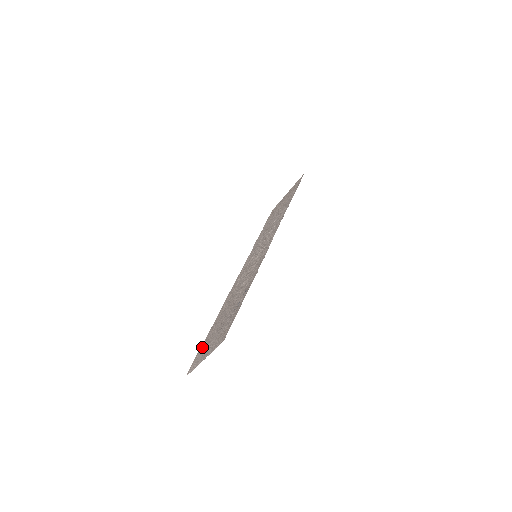
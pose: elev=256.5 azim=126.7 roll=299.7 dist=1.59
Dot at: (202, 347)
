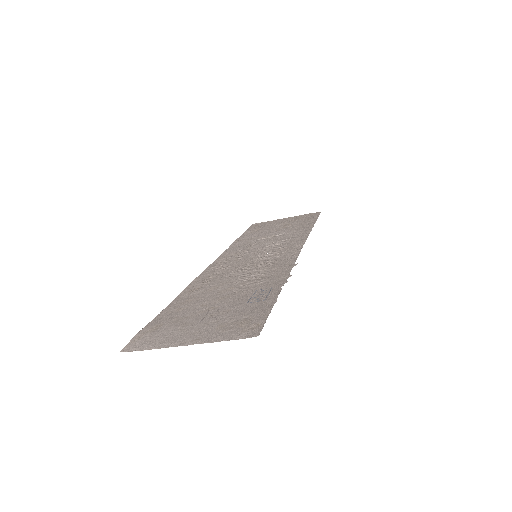
Dot at: (157, 323)
